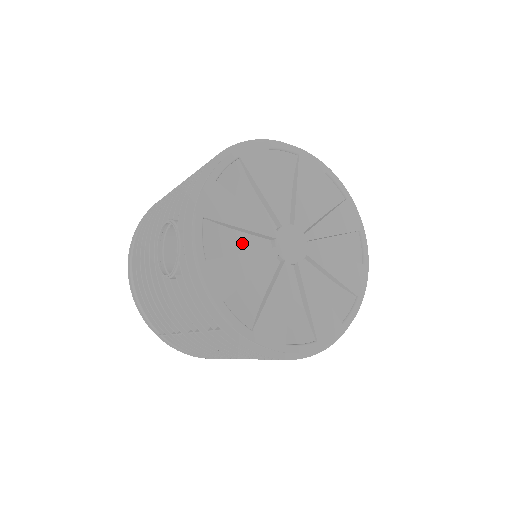
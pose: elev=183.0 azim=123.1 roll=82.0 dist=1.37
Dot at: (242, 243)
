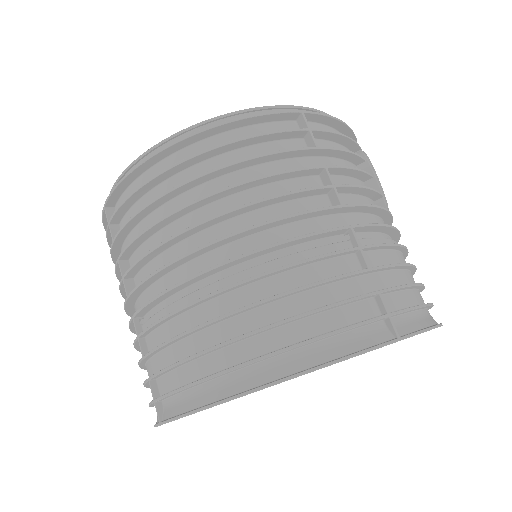
Dot at: occluded
